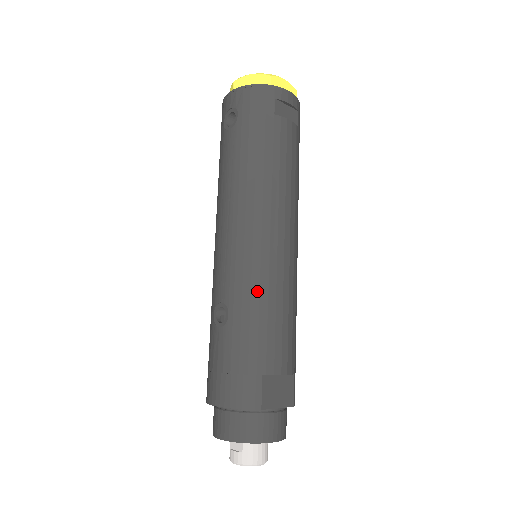
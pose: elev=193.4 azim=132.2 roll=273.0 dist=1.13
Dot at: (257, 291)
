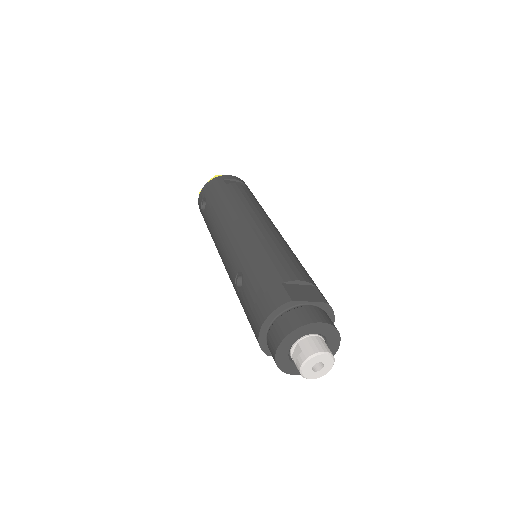
Dot at: (254, 249)
